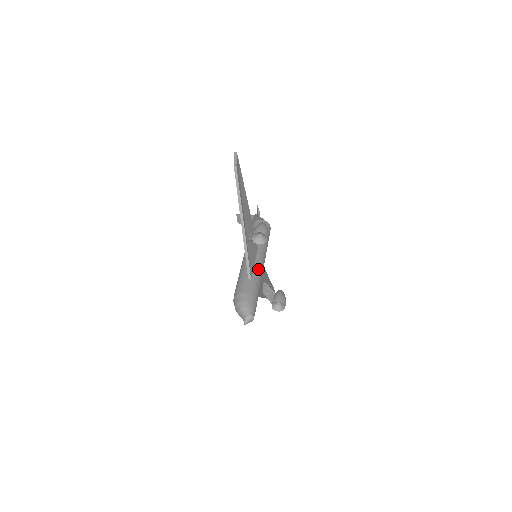
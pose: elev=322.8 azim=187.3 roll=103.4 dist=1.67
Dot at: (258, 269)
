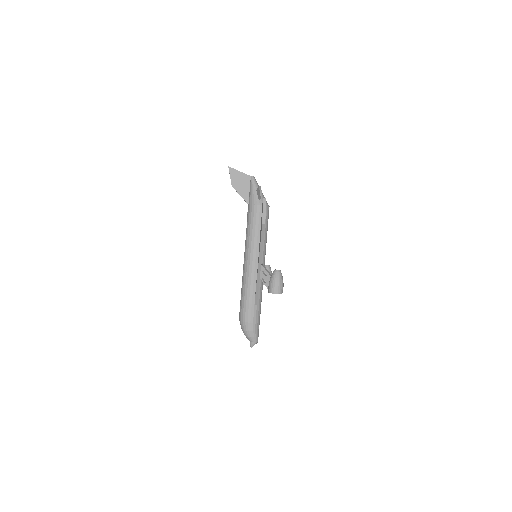
Dot at: (261, 286)
